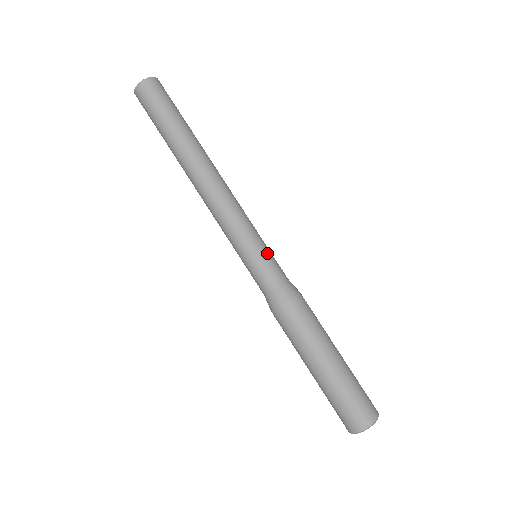
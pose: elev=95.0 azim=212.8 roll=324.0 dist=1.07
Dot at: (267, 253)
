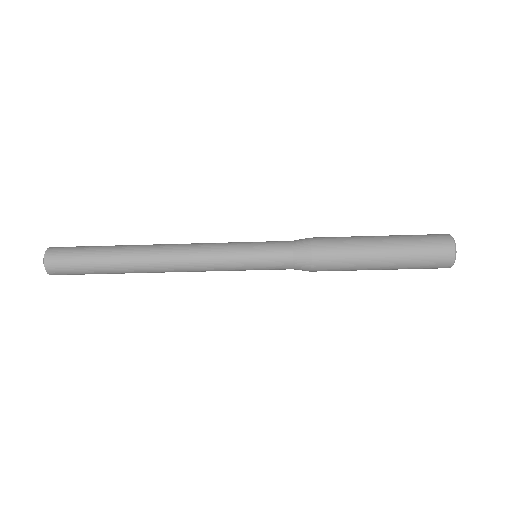
Dot at: (260, 245)
